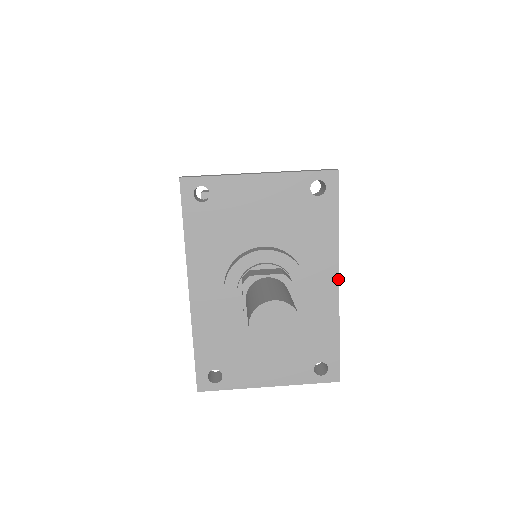
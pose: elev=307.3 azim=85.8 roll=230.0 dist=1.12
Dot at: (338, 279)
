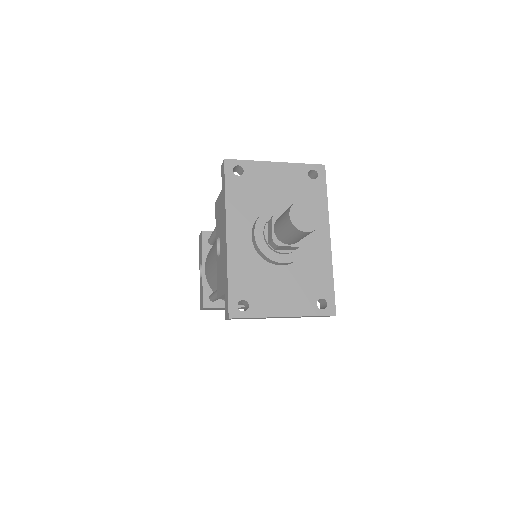
Dot at: (329, 236)
